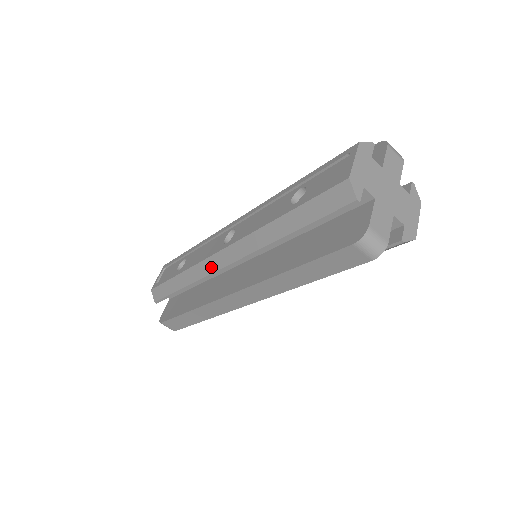
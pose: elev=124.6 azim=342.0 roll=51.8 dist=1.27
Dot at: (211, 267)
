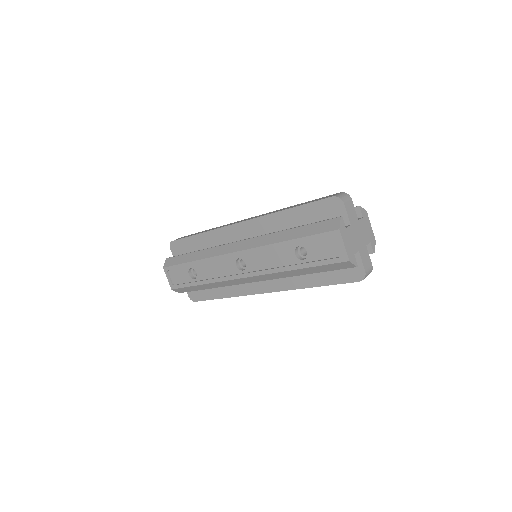
Dot at: (237, 283)
